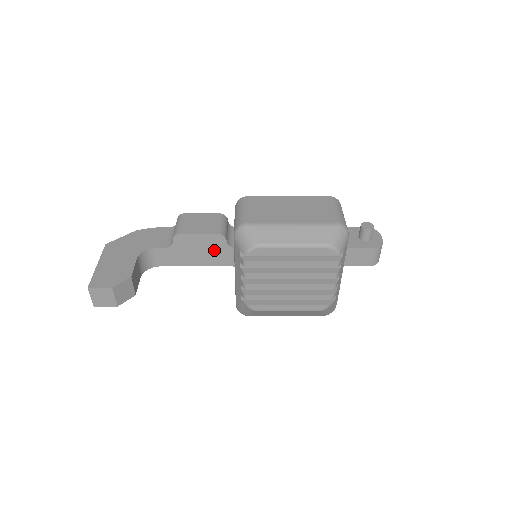
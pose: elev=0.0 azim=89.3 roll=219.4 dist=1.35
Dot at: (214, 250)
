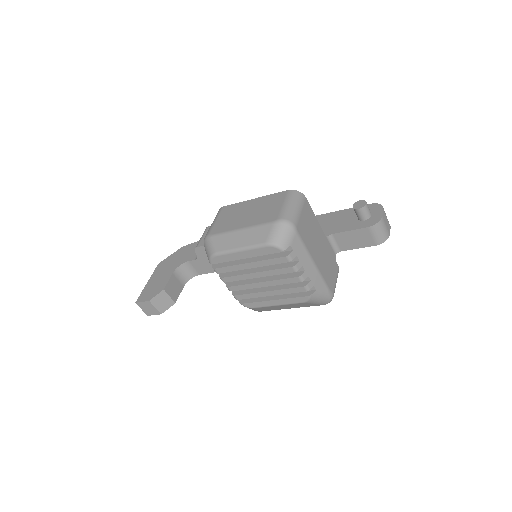
Dot at: occluded
